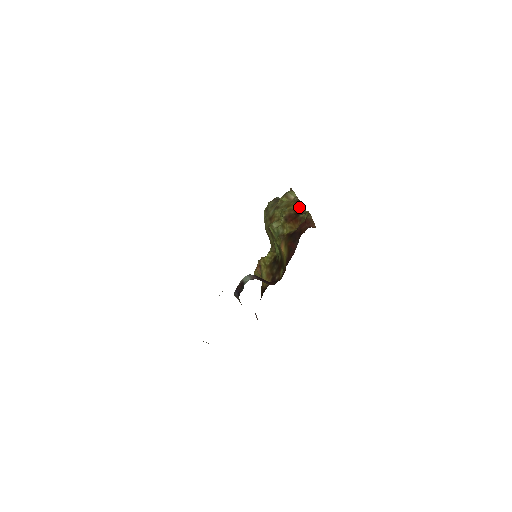
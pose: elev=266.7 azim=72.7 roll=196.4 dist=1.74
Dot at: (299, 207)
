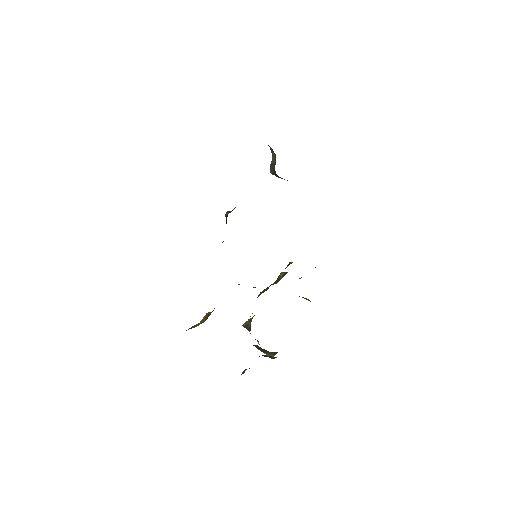
Dot at: occluded
